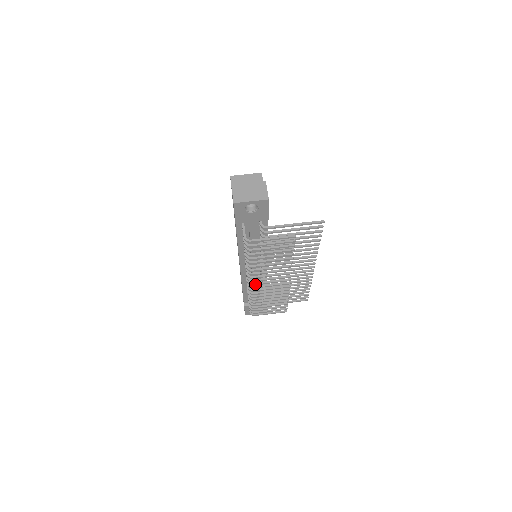
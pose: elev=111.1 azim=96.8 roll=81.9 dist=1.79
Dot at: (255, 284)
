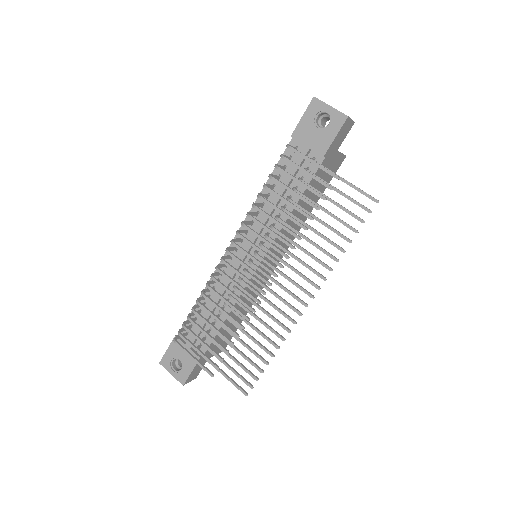
Dot at: (232, 254)
